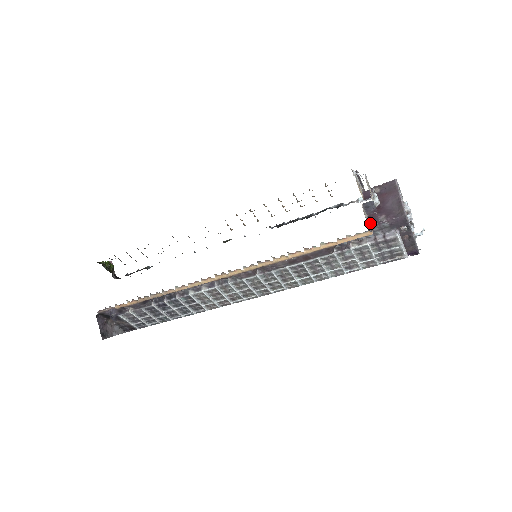
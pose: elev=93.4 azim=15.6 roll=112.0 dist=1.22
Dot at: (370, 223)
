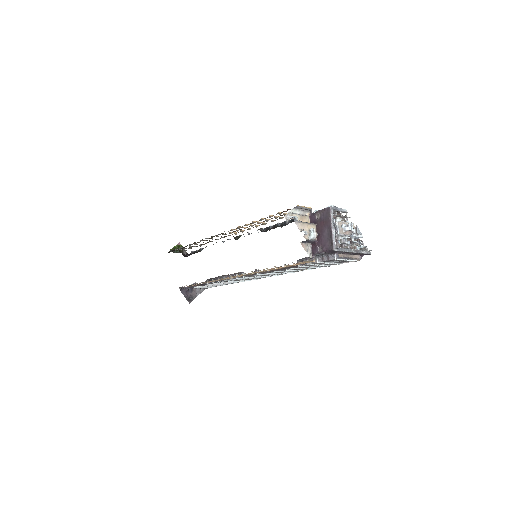
Dot at: (312, 252)
